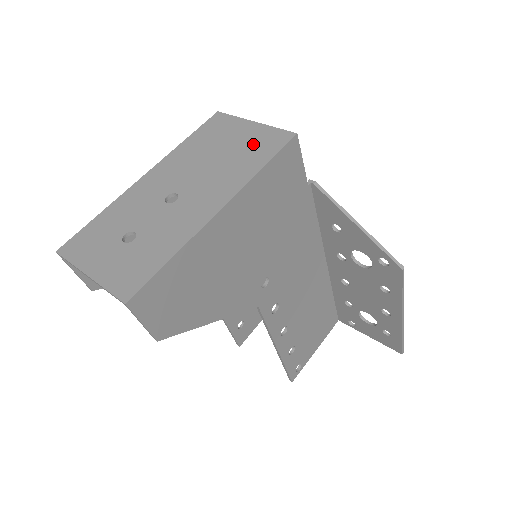
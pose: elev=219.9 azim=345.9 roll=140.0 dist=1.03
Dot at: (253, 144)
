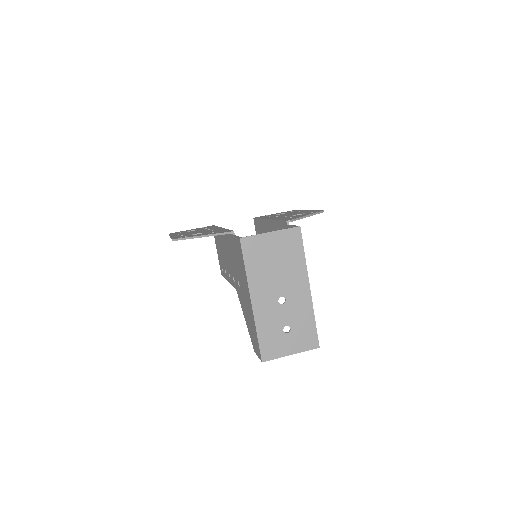
Dot at: (286, 246)
